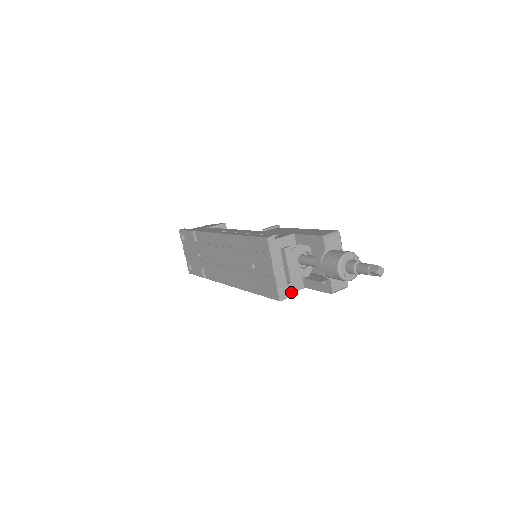
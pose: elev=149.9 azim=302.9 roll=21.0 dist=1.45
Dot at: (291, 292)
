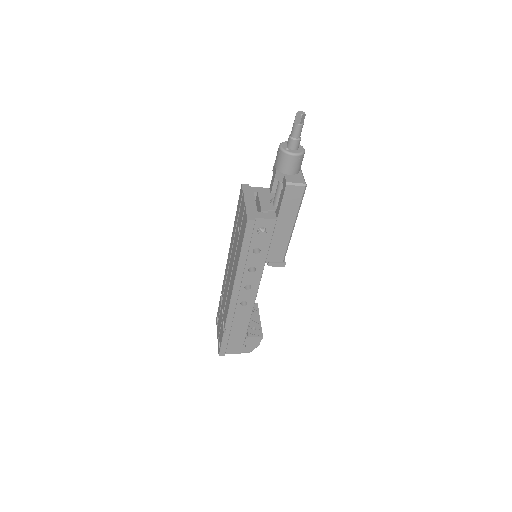
Dot at: (262, 218)
